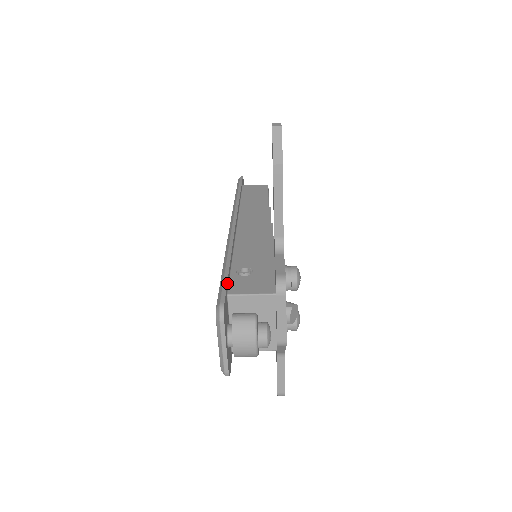
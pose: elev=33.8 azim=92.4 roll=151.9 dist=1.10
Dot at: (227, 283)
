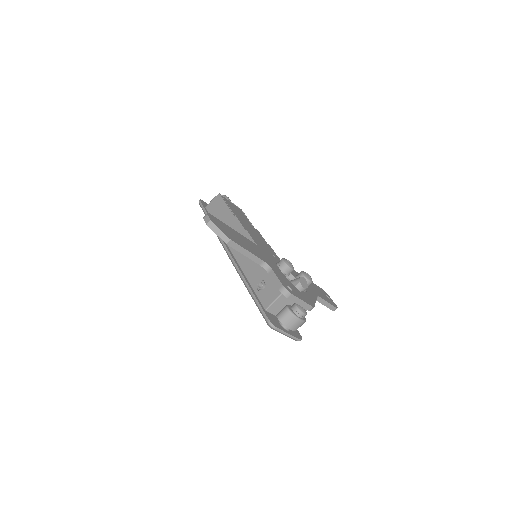
Dot at: (260, 304)
